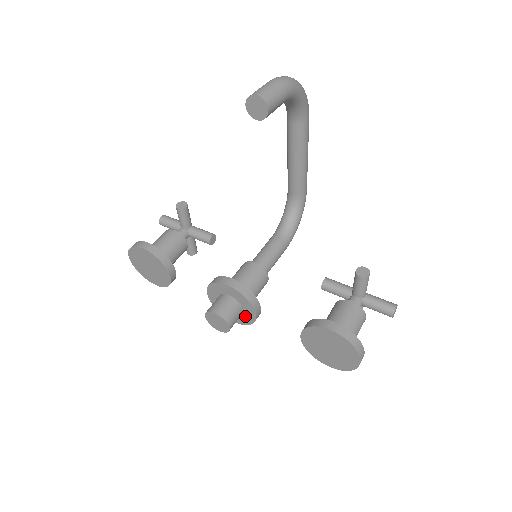
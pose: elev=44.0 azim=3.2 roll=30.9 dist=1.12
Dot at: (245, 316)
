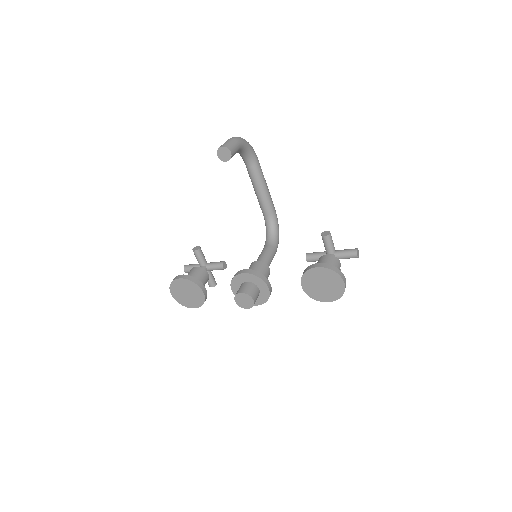
Dot at: (262, 294)
